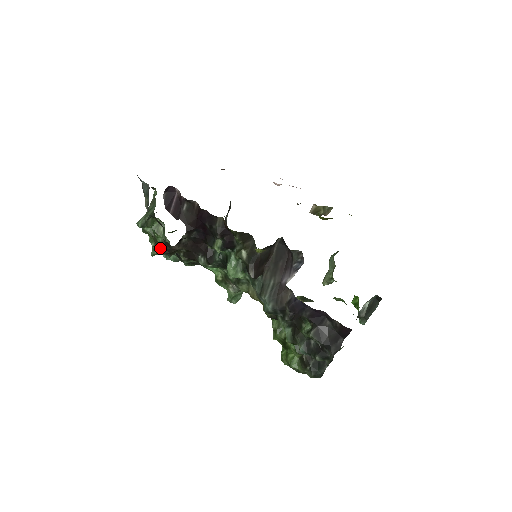
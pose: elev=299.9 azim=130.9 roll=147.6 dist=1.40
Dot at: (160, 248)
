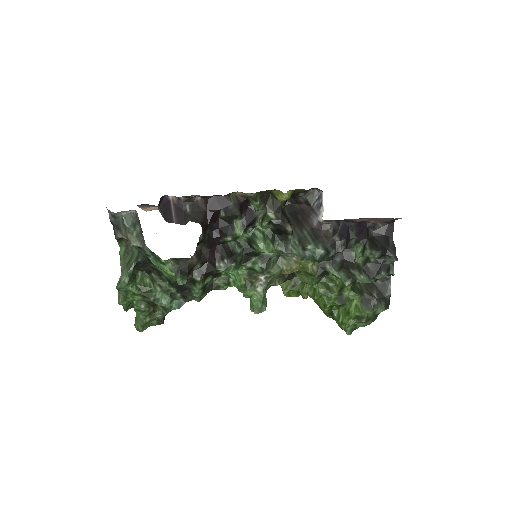
Dot at: (172, 276)
